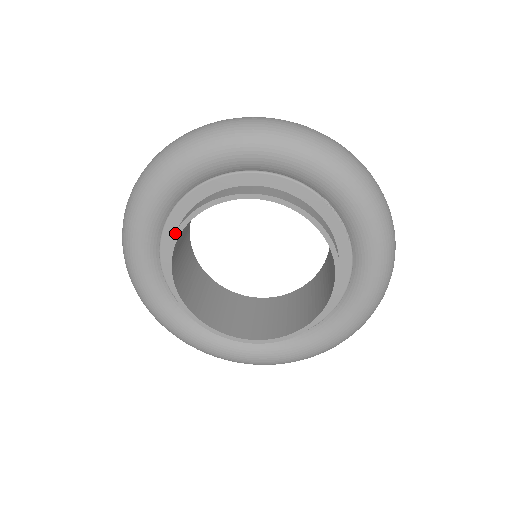
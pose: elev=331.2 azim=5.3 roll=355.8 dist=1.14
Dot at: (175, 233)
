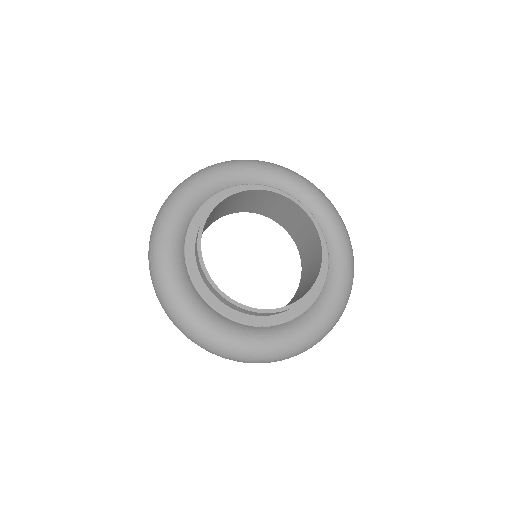
Dot at: (203, 270)
